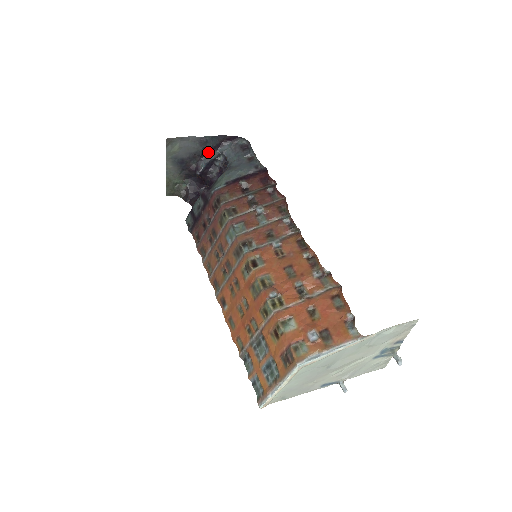
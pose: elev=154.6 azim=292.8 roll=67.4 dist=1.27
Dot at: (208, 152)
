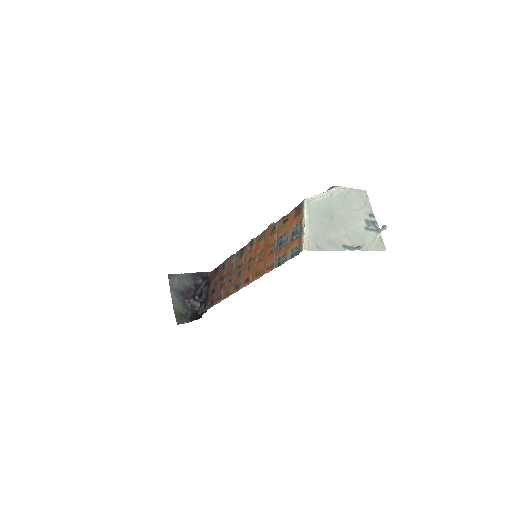
Dot at: (199, 285)
